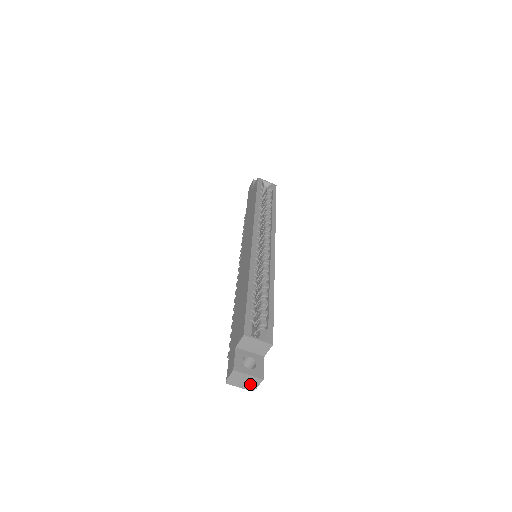
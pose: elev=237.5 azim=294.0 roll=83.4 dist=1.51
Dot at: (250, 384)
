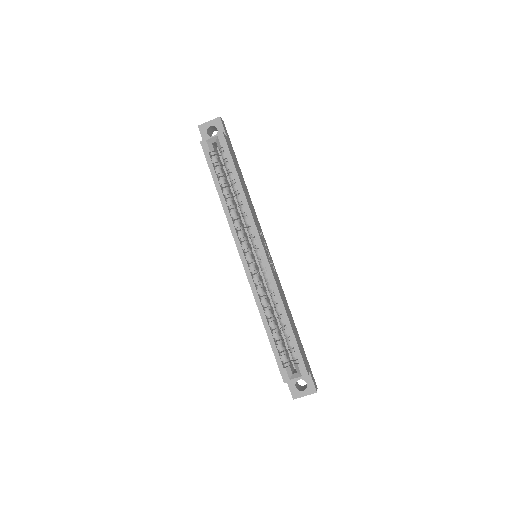
Dot at: occluded
